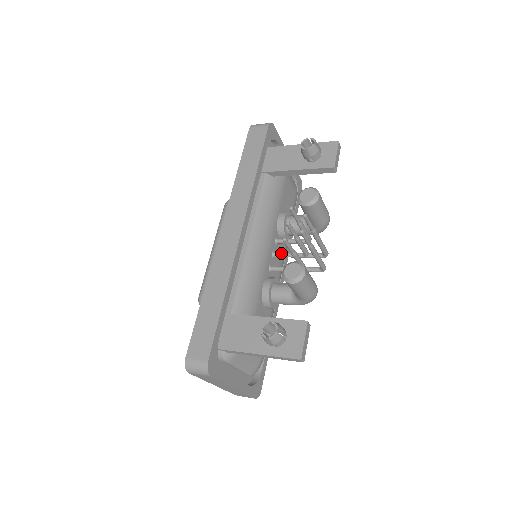
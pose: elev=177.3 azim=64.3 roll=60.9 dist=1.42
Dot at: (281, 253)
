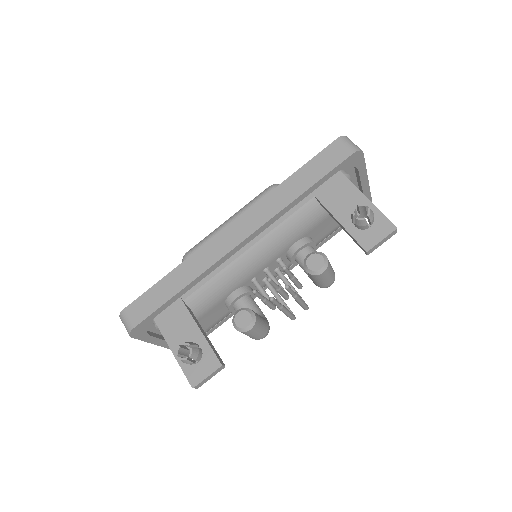
Dot at: (271, 276)
